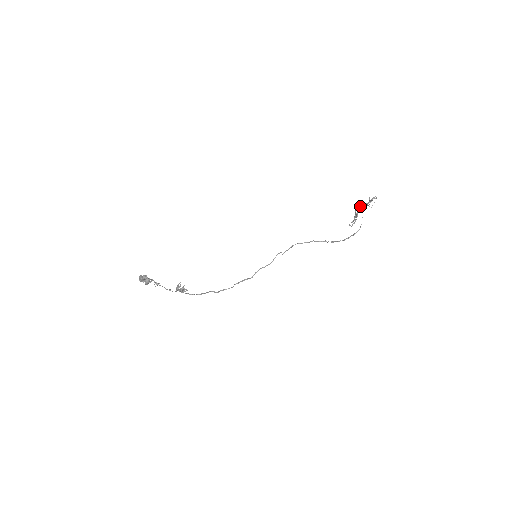
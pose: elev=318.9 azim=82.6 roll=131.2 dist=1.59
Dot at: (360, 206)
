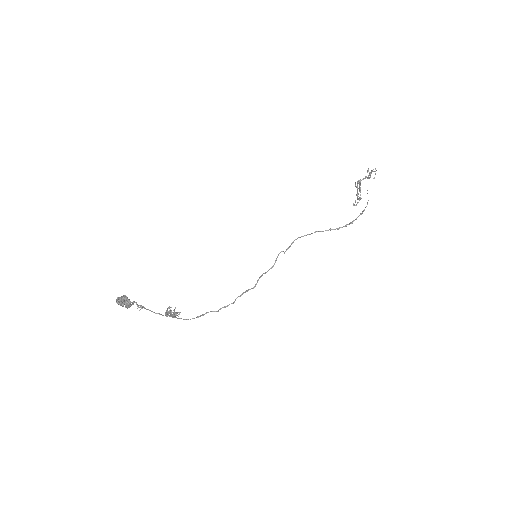
Dot at: (361, 180)
